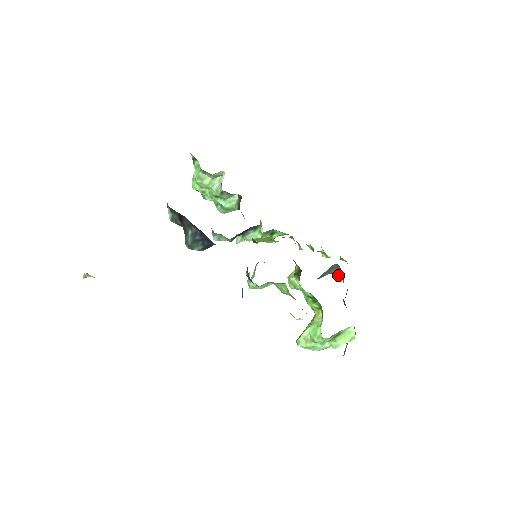
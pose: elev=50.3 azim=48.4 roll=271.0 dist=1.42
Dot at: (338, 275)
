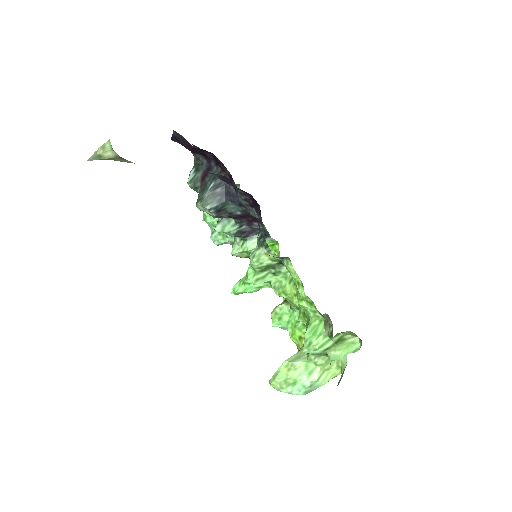
Dot at: occluded
